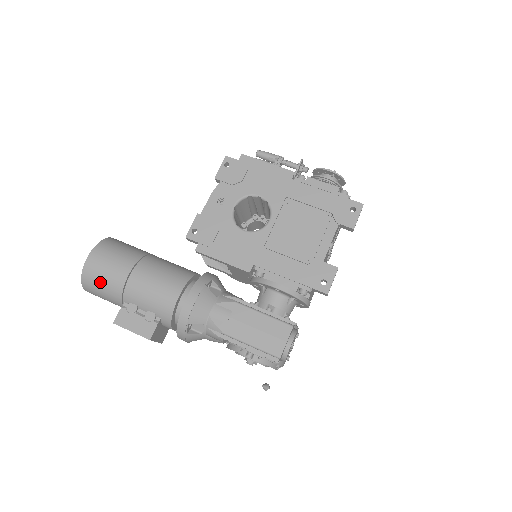
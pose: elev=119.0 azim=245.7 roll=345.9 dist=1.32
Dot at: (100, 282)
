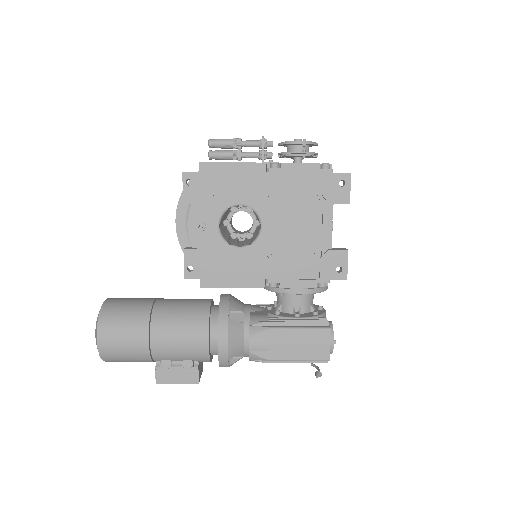
Dot at: (123, 356)
